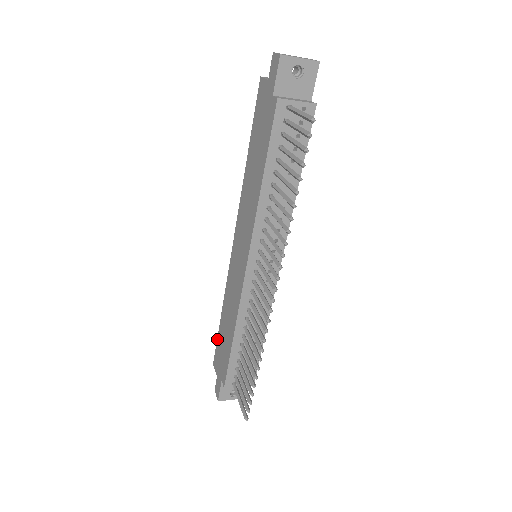
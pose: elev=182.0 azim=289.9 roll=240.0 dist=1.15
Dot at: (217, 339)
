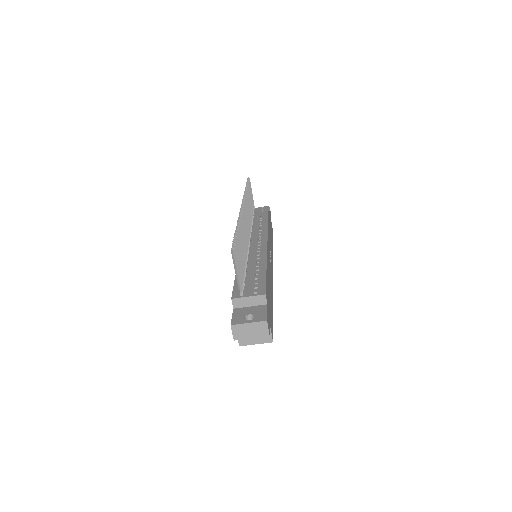
Dot at: occluded
